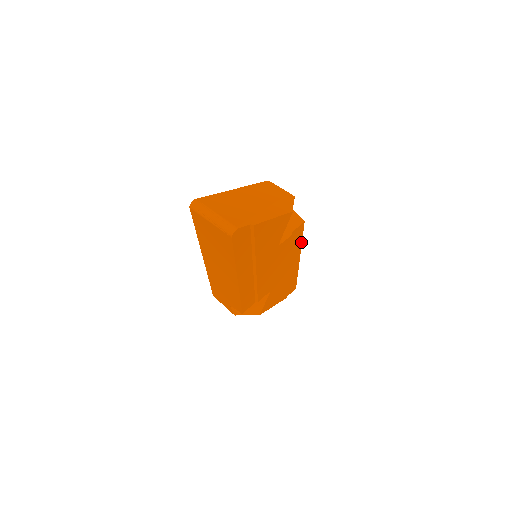
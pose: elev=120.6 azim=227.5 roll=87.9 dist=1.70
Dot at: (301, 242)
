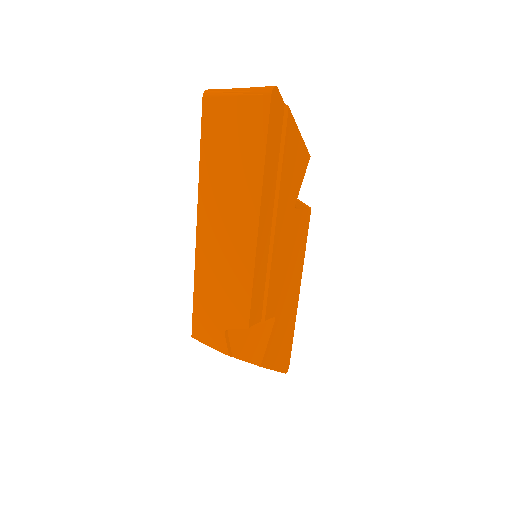
Dot at: (304, 253)
